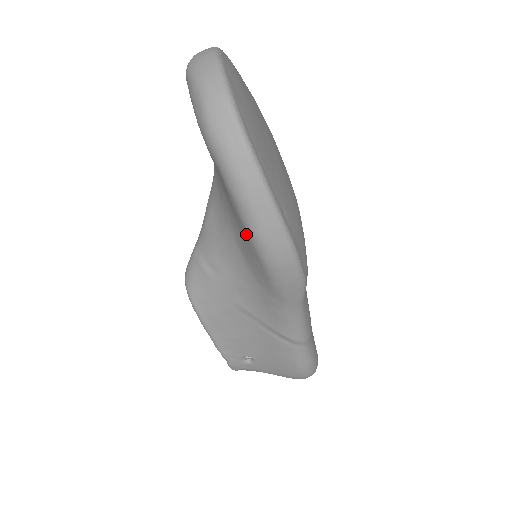
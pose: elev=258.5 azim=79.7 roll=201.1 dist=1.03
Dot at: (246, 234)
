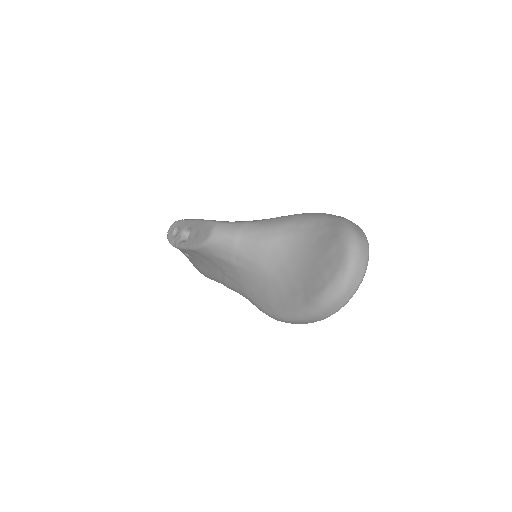
Dot at: (280, 310)
